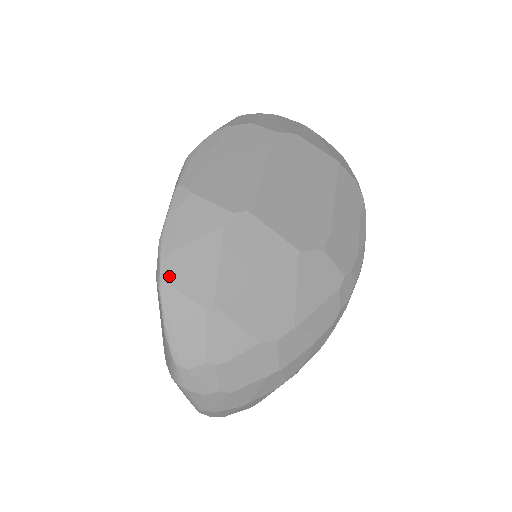
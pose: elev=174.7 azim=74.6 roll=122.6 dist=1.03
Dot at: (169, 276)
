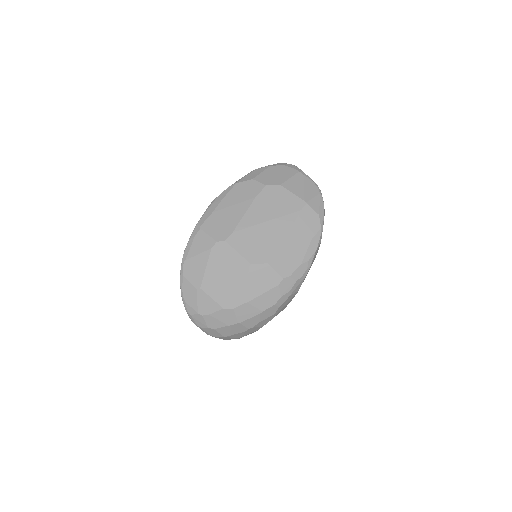
Dot at: (184, 271)
